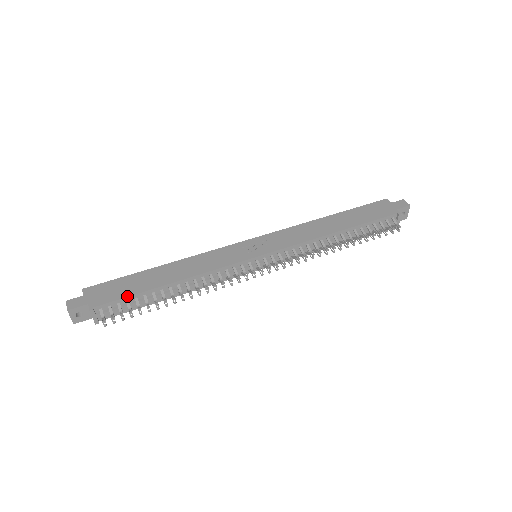
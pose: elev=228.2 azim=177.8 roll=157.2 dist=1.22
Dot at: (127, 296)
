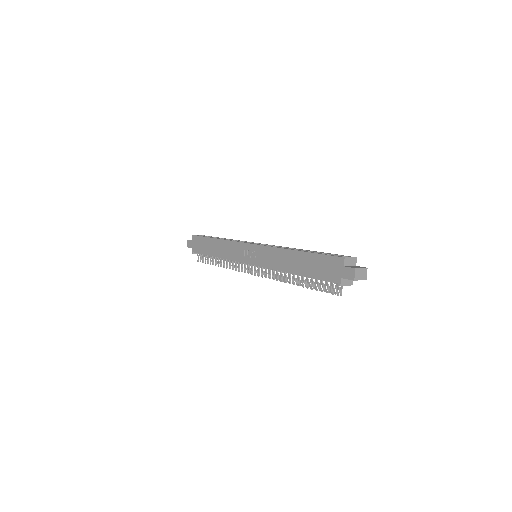
Dot at: occluded
